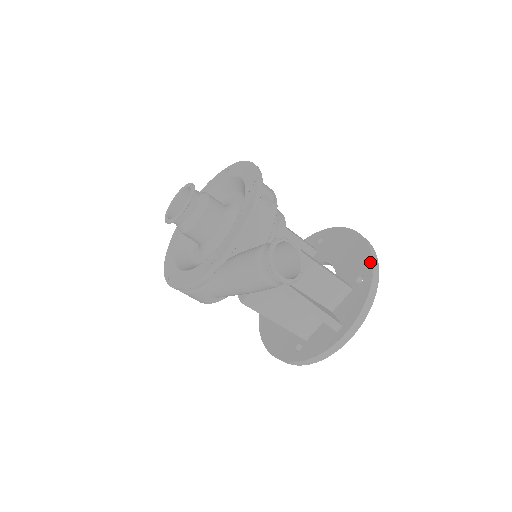
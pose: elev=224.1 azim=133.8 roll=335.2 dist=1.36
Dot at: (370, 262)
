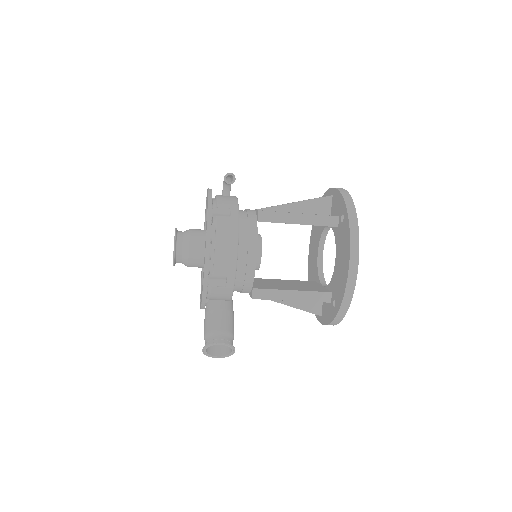
Dot at: (340, 303)
